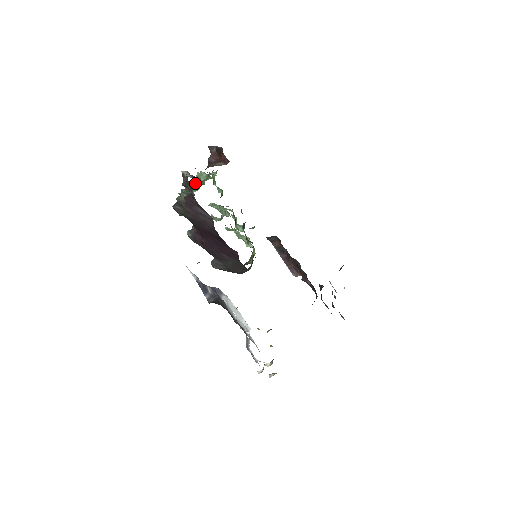
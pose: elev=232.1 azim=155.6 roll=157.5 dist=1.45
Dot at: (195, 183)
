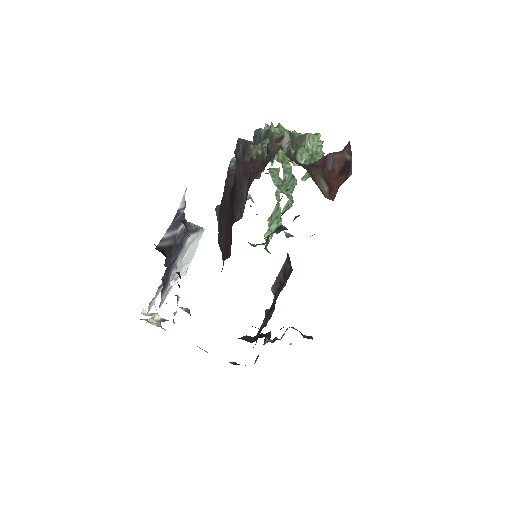
Dot at: occluded
